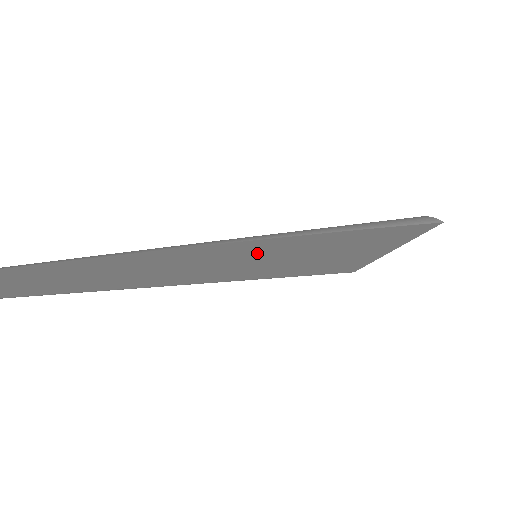
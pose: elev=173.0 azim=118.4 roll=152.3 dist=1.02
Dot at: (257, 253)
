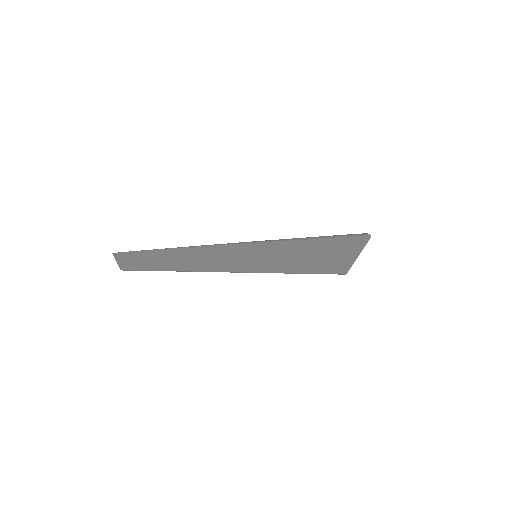
Dot at: (248, 252)
